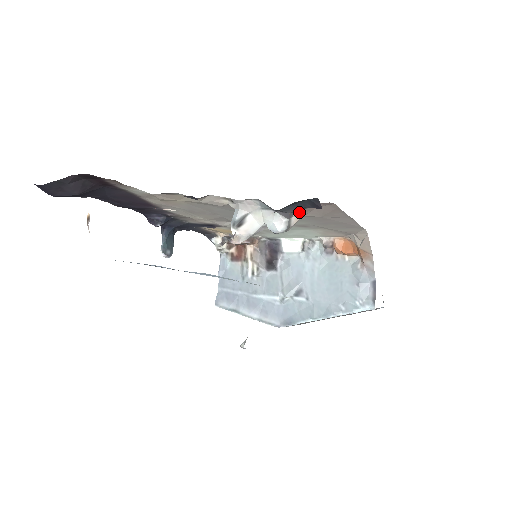
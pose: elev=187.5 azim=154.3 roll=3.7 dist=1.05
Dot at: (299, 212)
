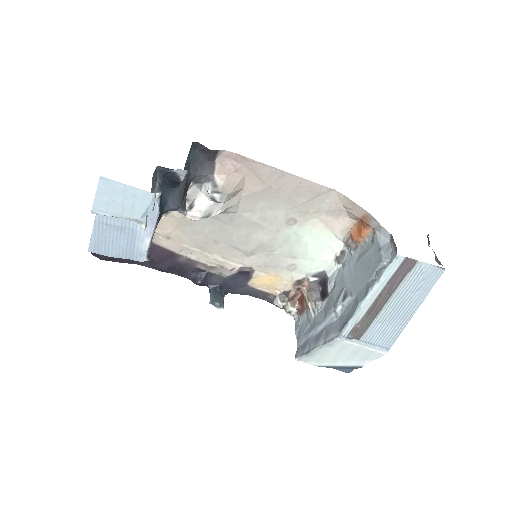
Dot at: (218, 174)
